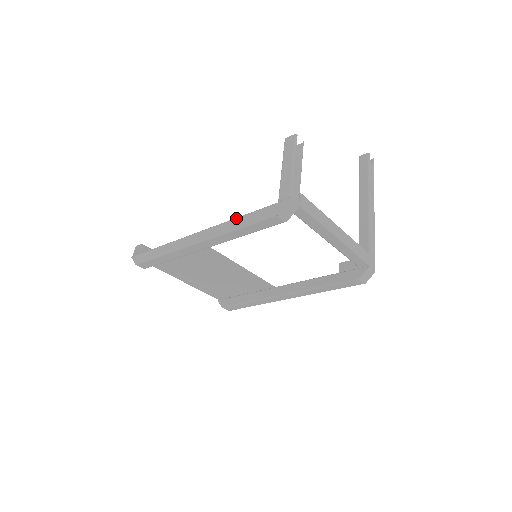
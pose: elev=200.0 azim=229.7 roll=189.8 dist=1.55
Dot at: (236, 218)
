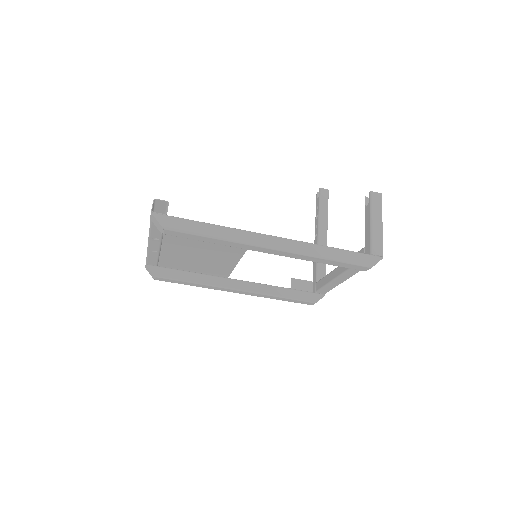
Dot at: (326, 247)
